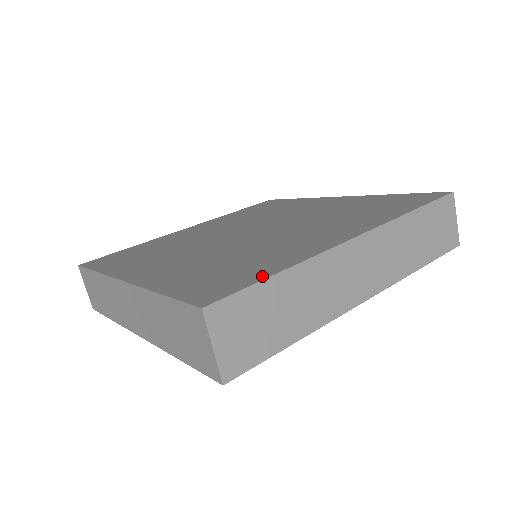
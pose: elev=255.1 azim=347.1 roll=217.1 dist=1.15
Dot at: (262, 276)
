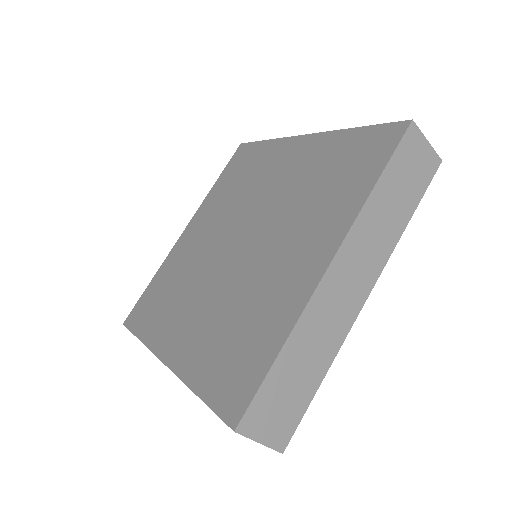
Dot at: (266, 363)
